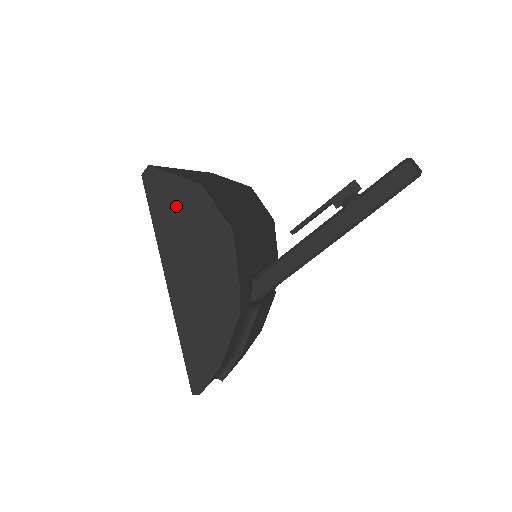
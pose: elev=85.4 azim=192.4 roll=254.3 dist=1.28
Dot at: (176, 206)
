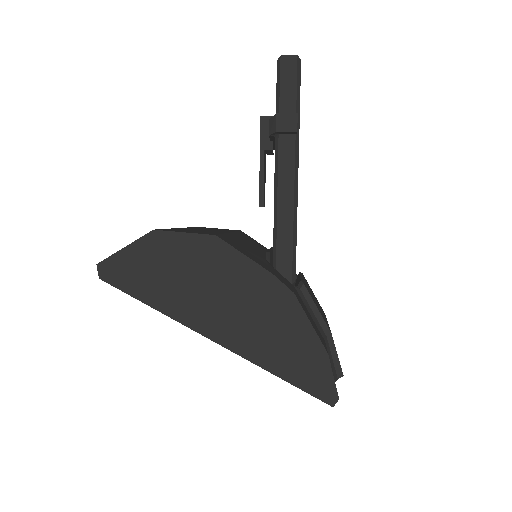
Dot at: (152, 270)
